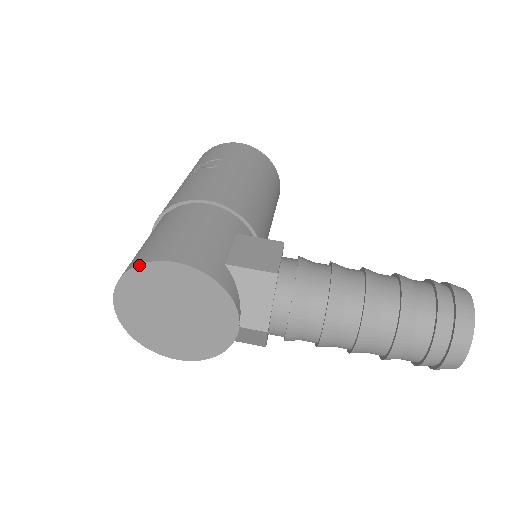
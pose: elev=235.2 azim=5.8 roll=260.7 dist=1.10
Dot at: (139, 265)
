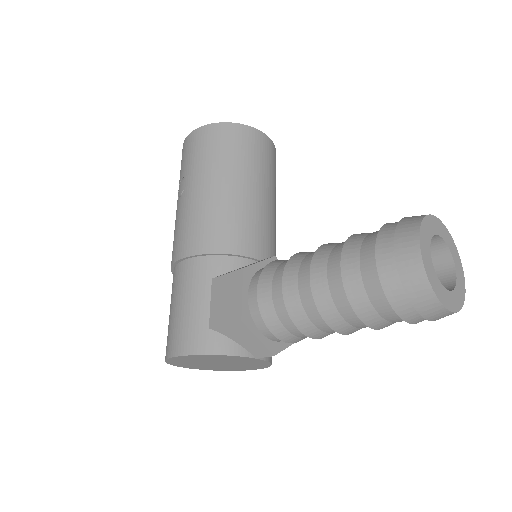
Dot at: (165, 361)
